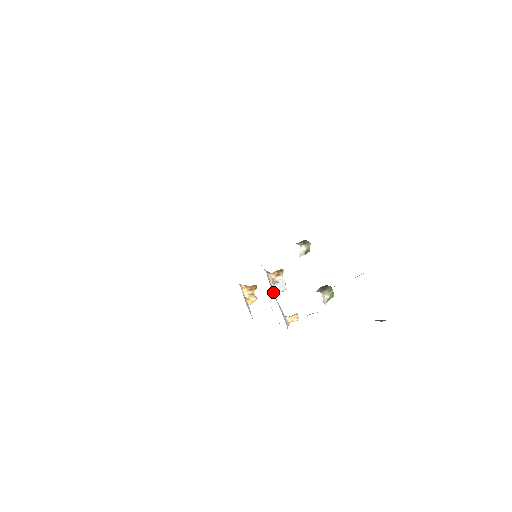
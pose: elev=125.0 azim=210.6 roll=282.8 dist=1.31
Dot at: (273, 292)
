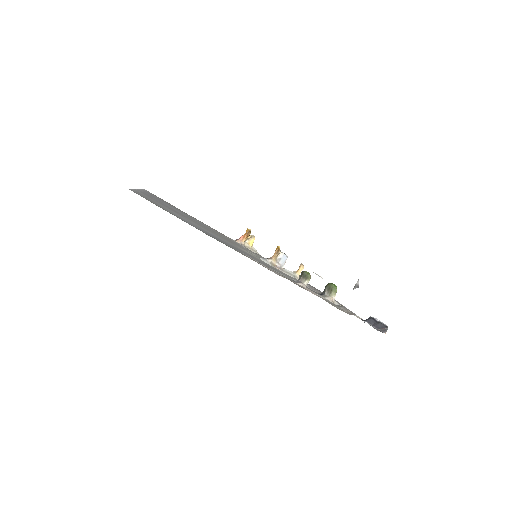
Dot at: (281, 270)
